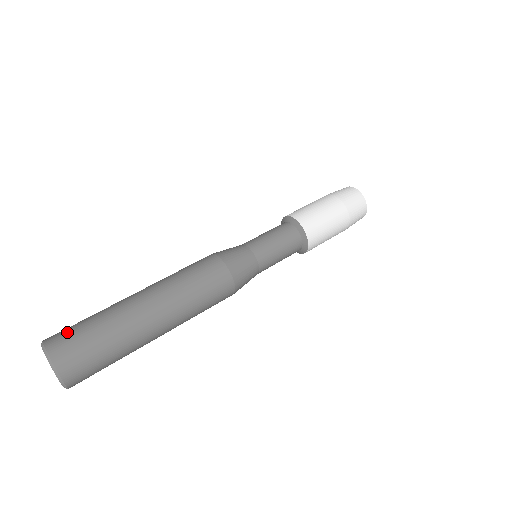
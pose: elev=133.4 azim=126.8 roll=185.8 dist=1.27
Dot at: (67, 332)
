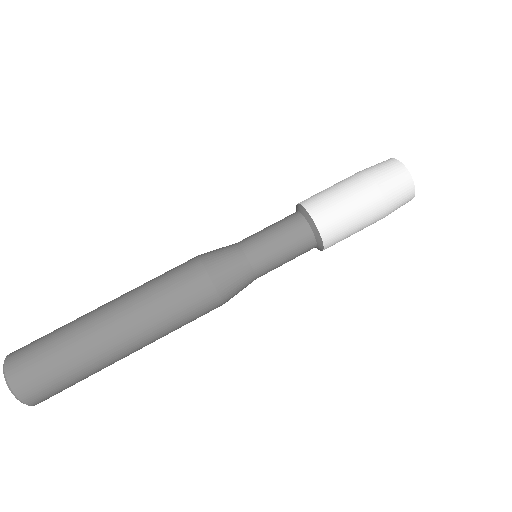
Dot at: (28, 356)
